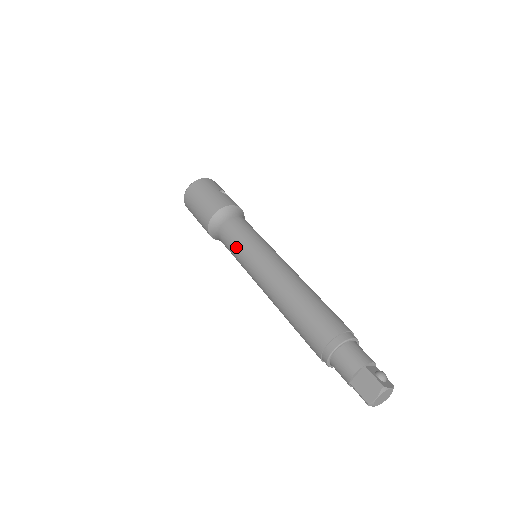
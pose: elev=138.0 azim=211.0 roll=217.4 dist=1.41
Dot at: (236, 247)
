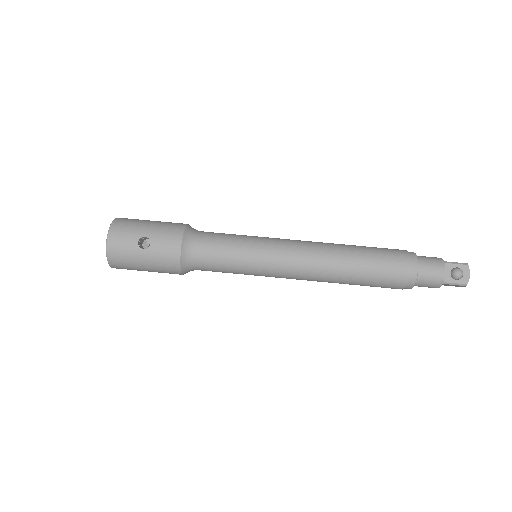
Dot at: occluded
